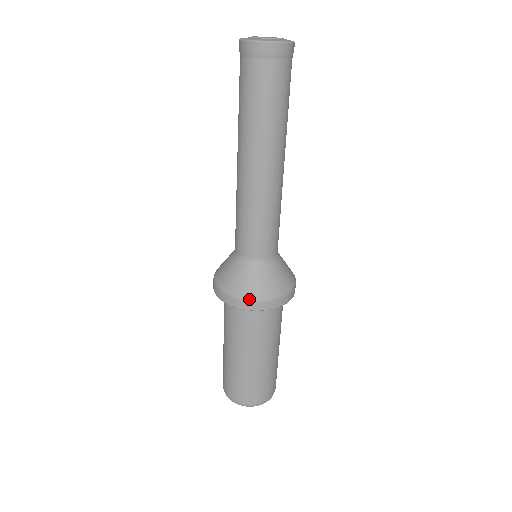
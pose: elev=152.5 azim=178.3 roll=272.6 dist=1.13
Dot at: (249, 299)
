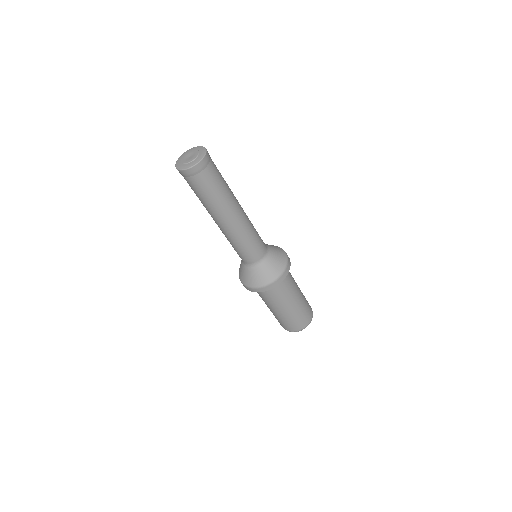
Dot at: (268, 284)
